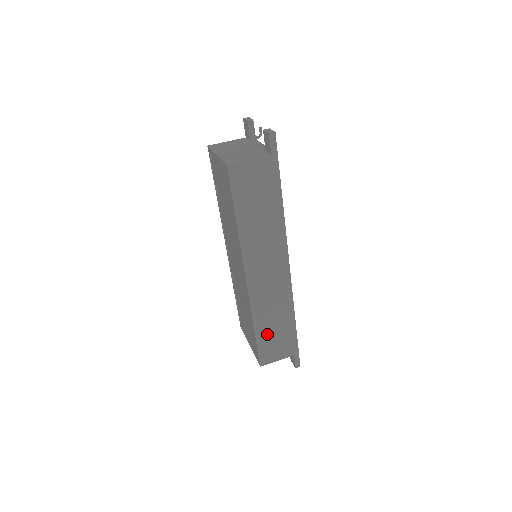
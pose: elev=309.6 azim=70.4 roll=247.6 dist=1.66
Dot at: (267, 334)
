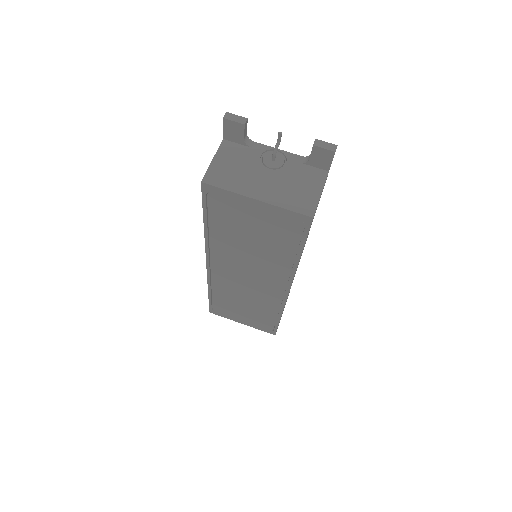
Dot at: occluded
